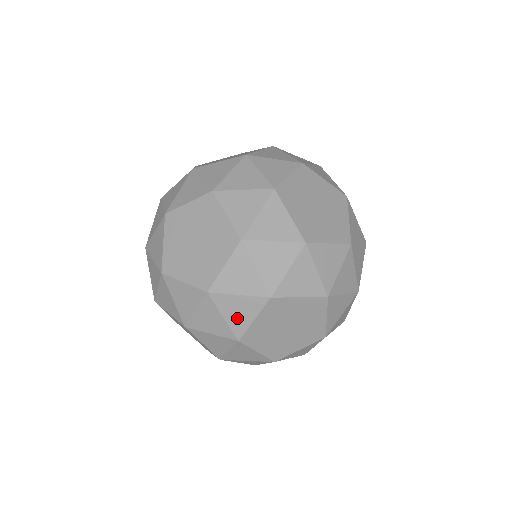
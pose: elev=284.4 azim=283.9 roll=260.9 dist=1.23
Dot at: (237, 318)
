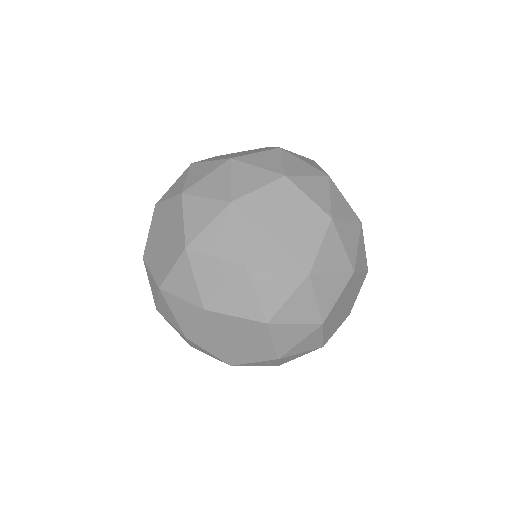
Dot at: (243, 183)
